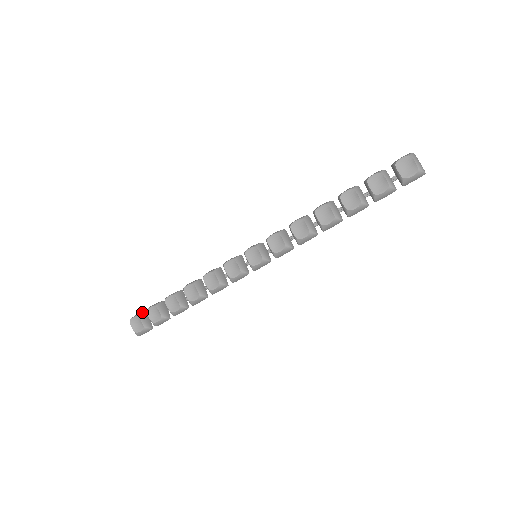
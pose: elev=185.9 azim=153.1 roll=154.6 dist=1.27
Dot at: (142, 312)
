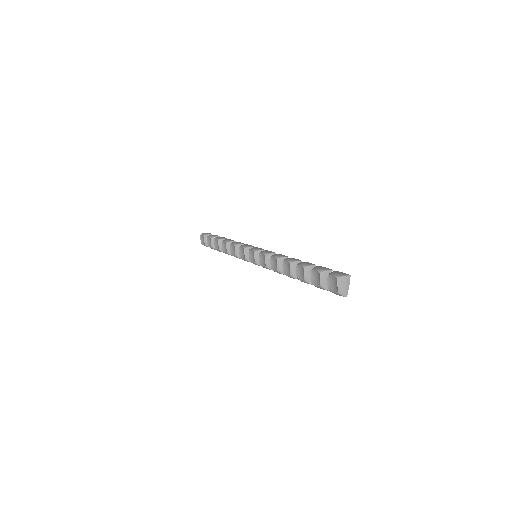
Dot at: (208, 234)
